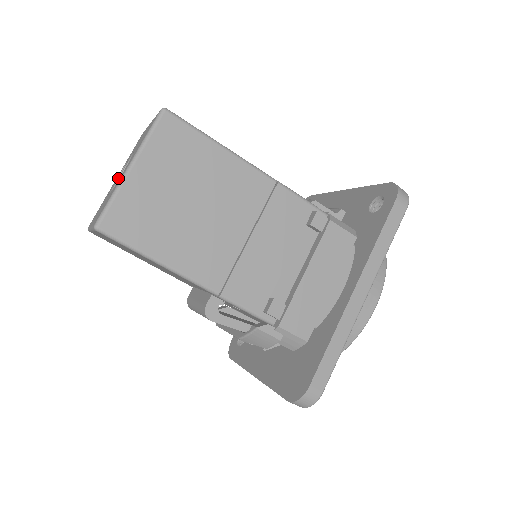
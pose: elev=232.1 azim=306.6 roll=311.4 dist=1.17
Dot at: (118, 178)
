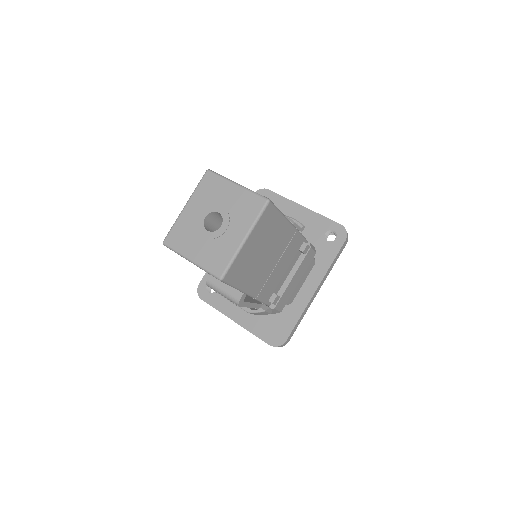
Dot at: (222, 234)
